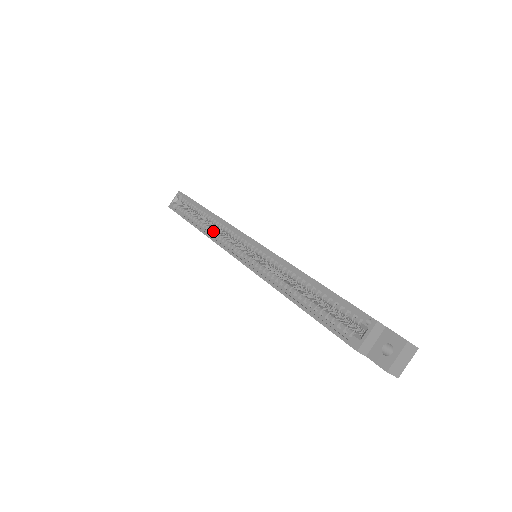
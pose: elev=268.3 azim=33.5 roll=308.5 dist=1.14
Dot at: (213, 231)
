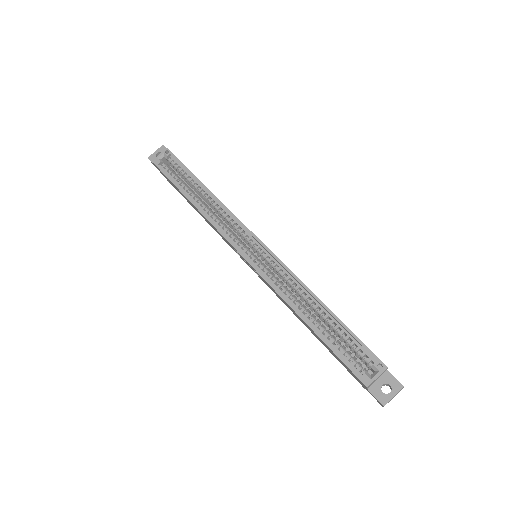
Dot at: (214, 215)
